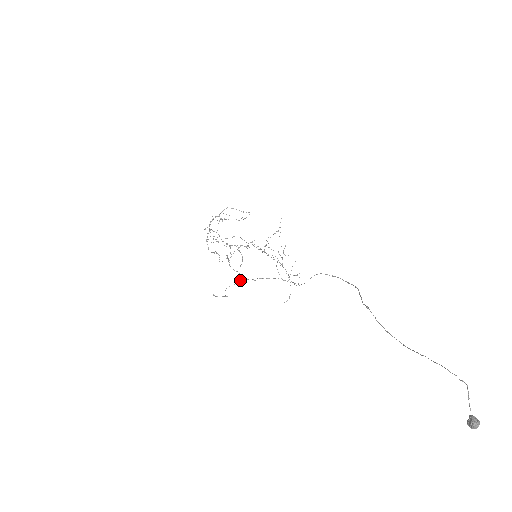
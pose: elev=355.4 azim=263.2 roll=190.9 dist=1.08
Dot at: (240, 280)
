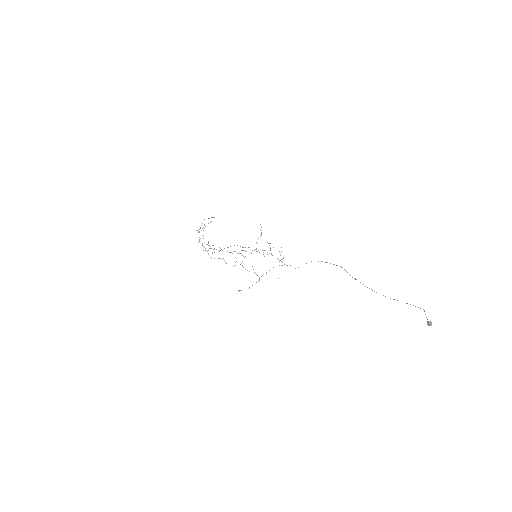
Dot at: (259, 278)
